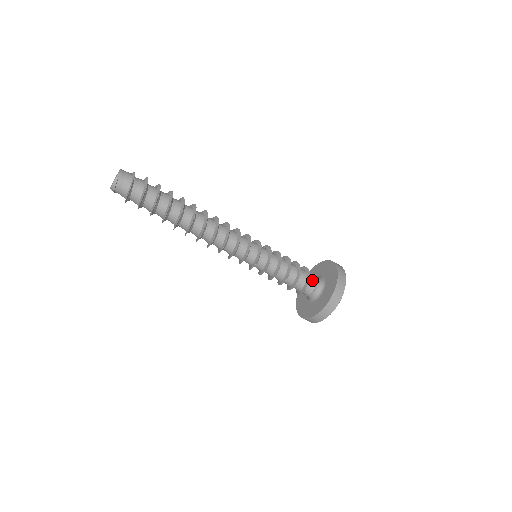
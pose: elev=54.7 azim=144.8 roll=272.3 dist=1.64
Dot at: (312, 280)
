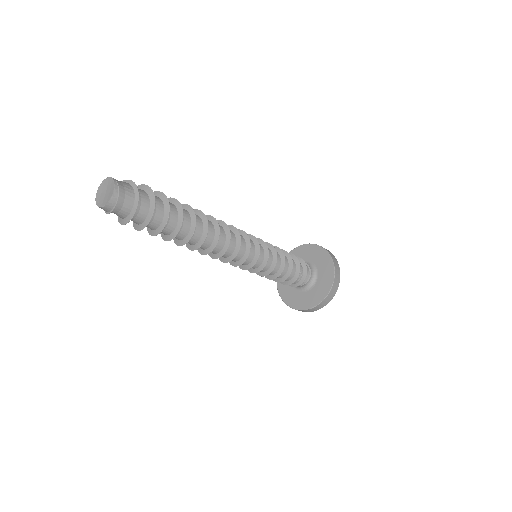
Dot at: occluded
